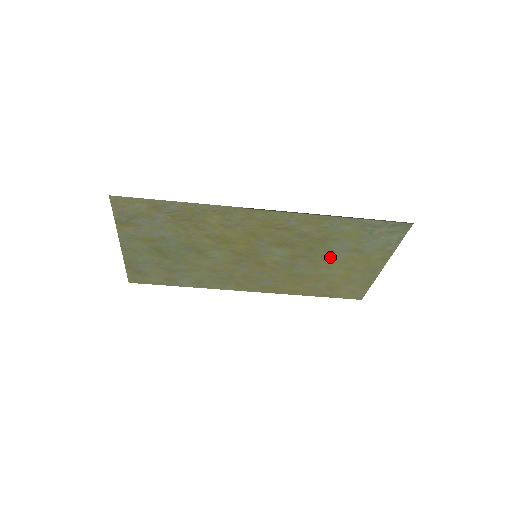
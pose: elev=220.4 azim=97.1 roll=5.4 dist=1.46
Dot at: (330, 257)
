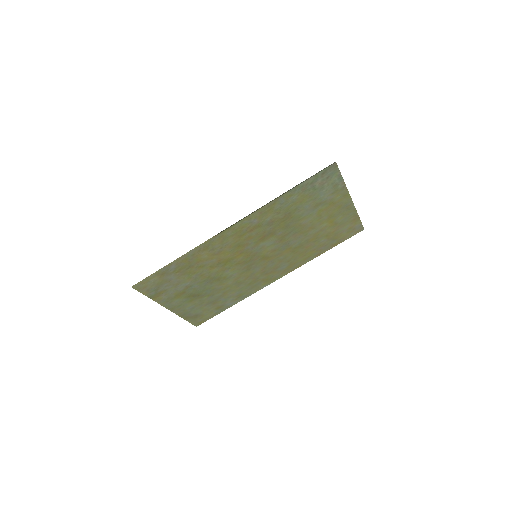
Dot at: (306, 221)
